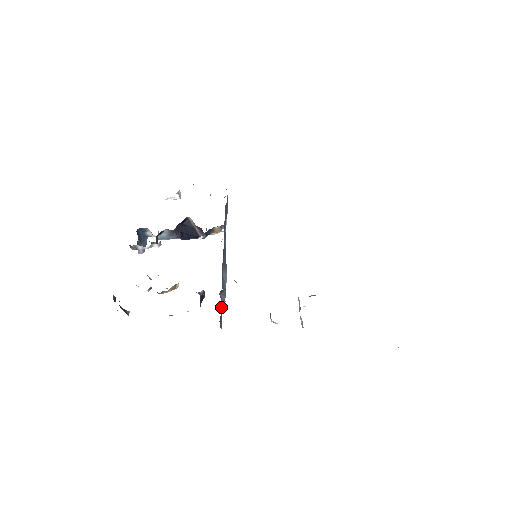
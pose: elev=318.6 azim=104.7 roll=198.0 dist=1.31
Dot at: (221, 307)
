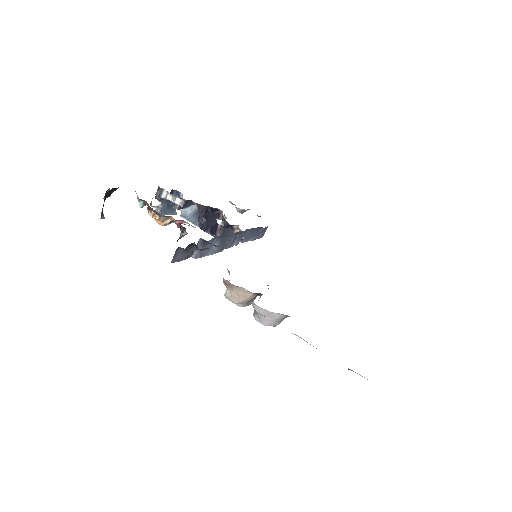
Dot at: (190, 250)
